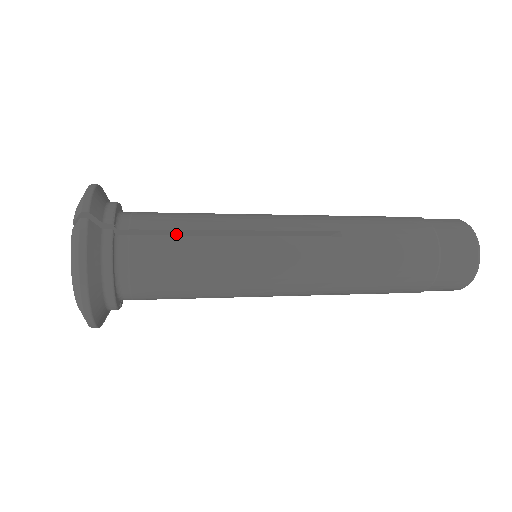
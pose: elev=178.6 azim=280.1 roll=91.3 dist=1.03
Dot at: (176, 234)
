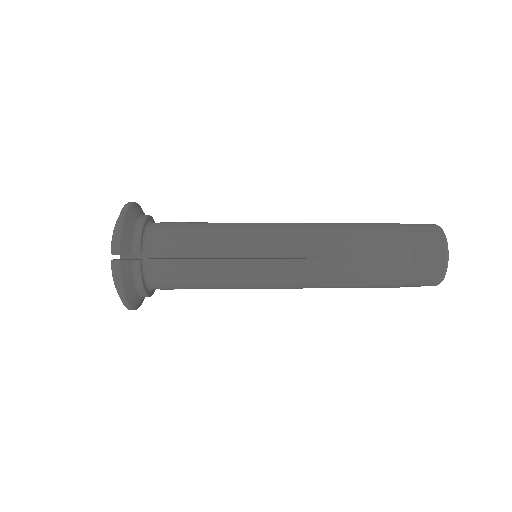
Dot at: occluded
